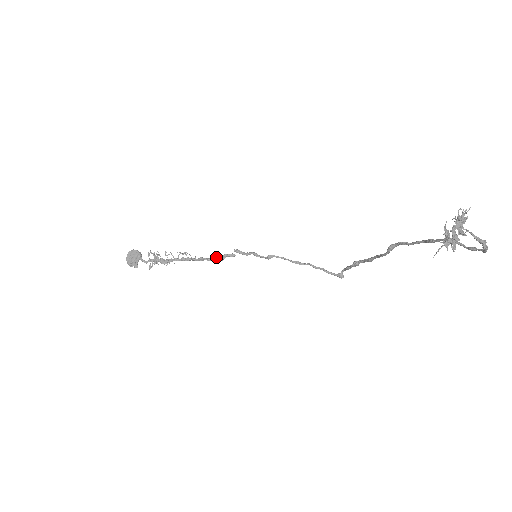
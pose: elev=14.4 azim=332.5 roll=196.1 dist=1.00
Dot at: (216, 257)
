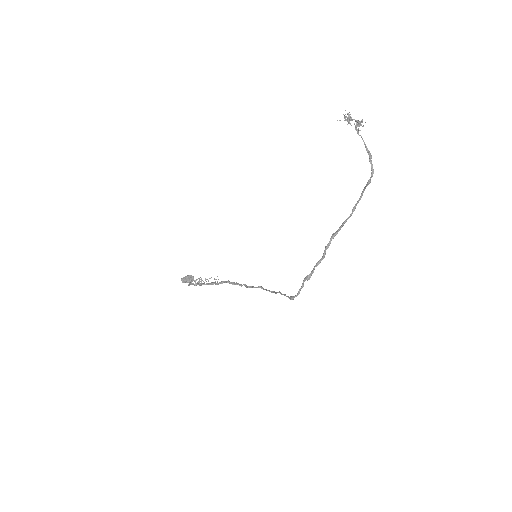
Dot at: (231, 282)
